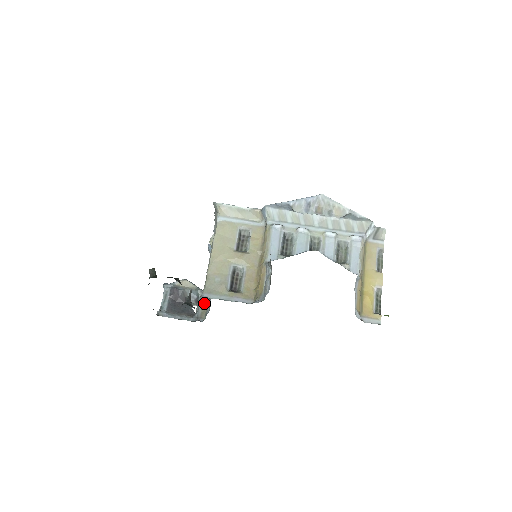
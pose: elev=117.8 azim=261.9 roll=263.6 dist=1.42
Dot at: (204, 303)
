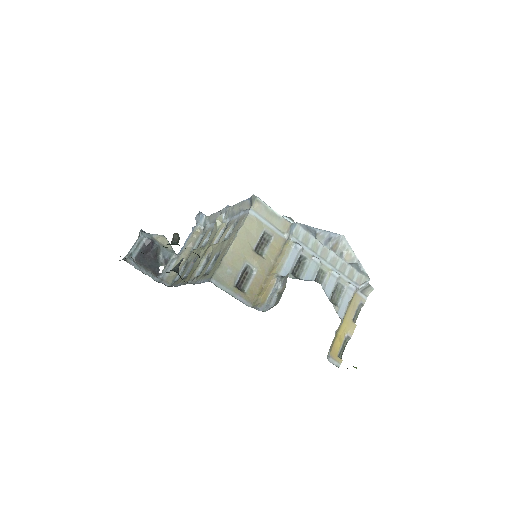
Dot at: (191, 278)
